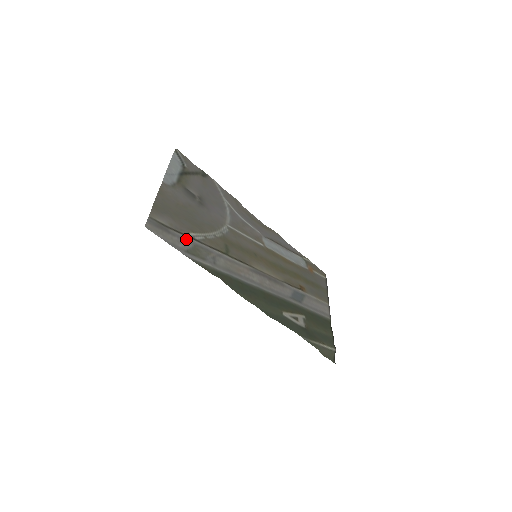
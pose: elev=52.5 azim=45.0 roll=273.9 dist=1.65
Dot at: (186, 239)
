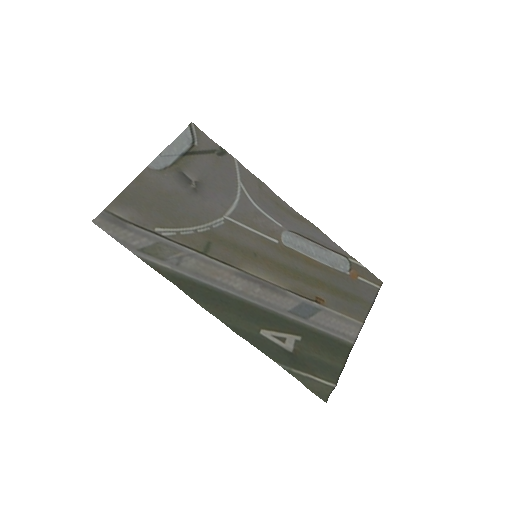
Dot at: (148, 235)
